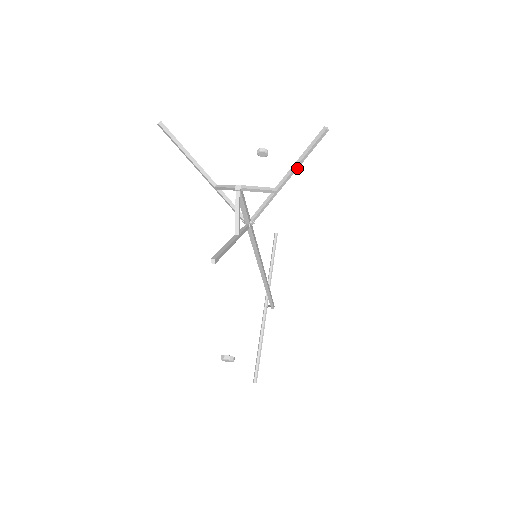
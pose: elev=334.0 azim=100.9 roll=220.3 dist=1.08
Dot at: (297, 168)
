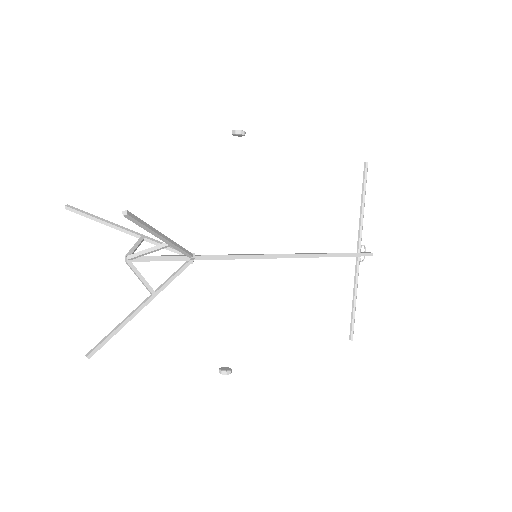
Dot at: (156, 233)
